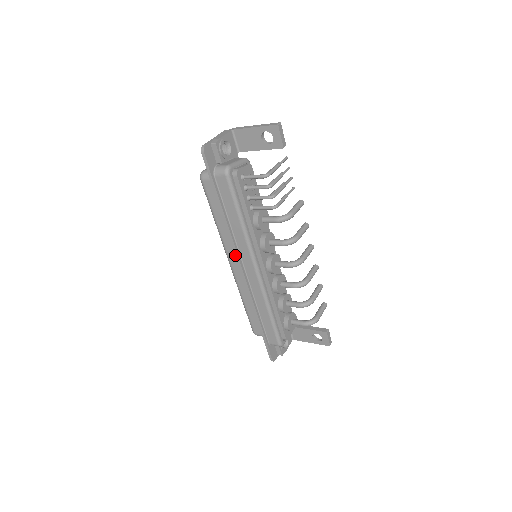
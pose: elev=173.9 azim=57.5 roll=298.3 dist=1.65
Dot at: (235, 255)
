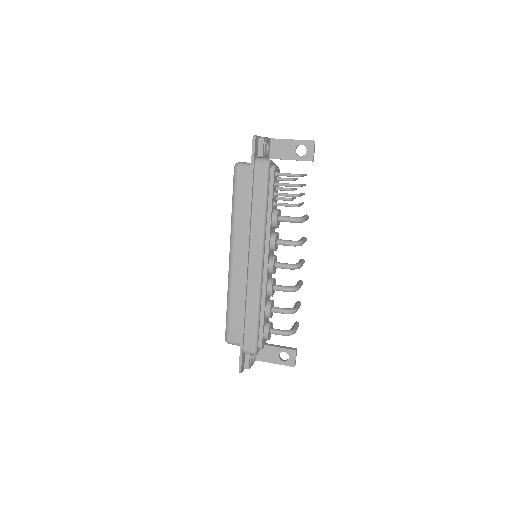
Dot at: (246, 244)
